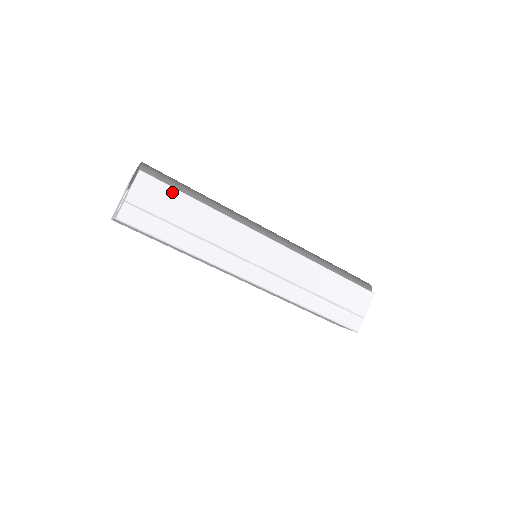
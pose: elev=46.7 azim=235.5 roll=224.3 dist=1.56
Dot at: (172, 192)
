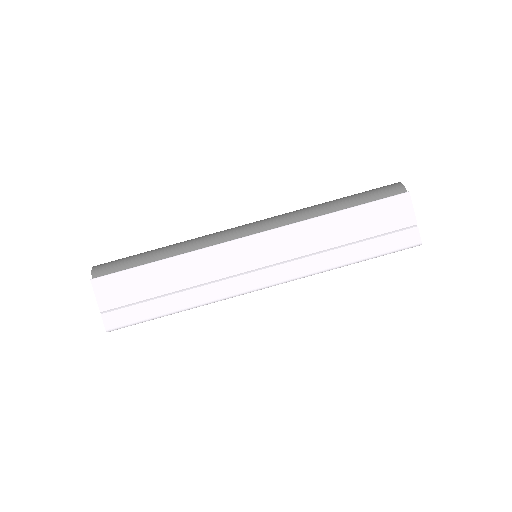
Dot at: (130, 274)
